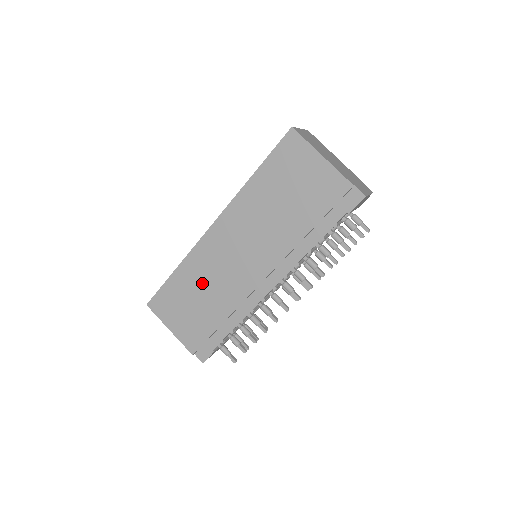
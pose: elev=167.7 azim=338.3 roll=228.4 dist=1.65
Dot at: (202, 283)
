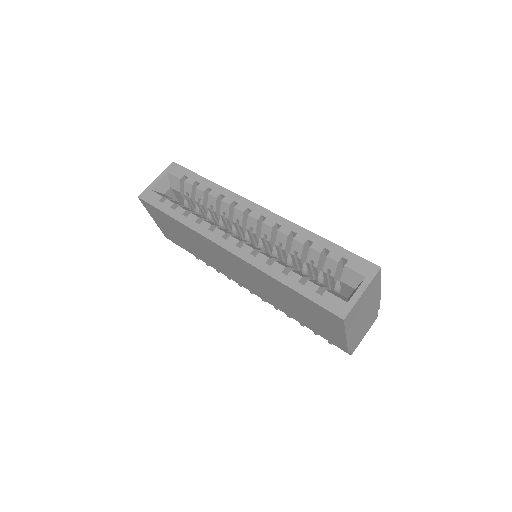
Dot at: (196, 243)
